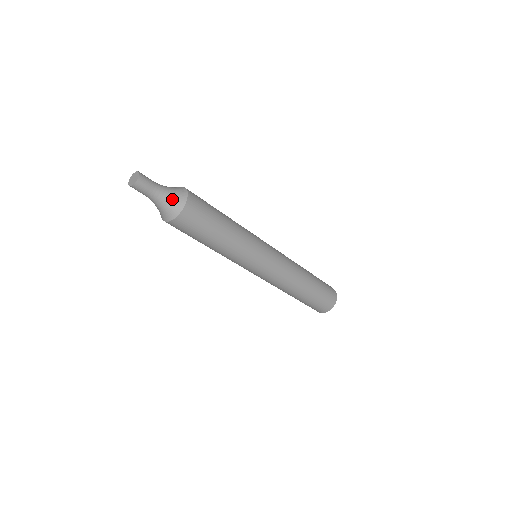
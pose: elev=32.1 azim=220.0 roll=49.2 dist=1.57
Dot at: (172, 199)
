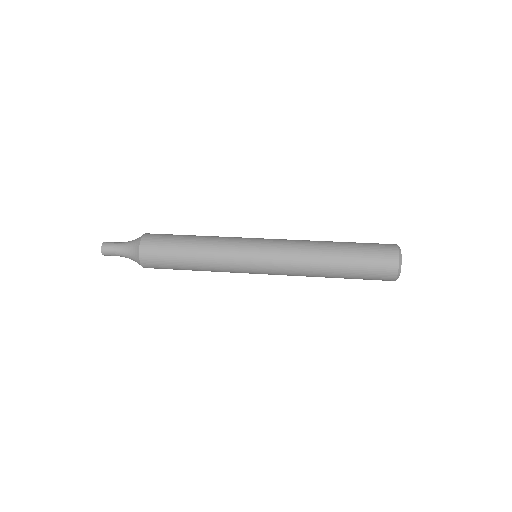
Dot at: (133, 260)
